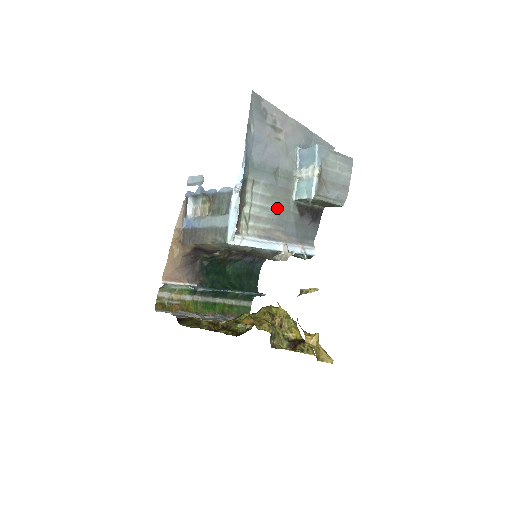
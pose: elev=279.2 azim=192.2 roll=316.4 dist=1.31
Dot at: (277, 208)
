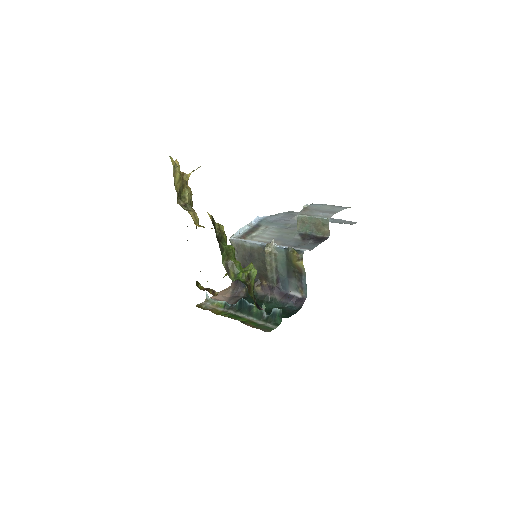
Dot at: (281, 235)
